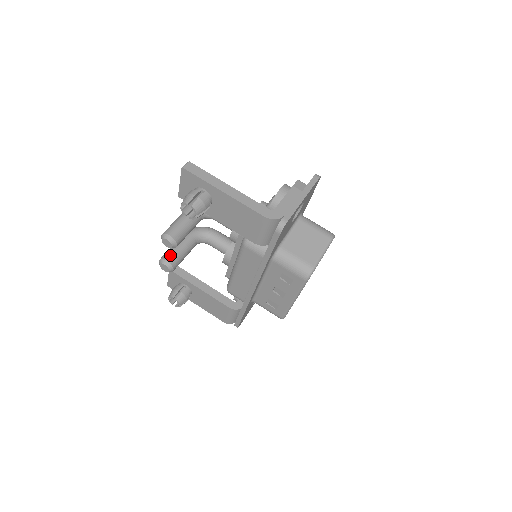
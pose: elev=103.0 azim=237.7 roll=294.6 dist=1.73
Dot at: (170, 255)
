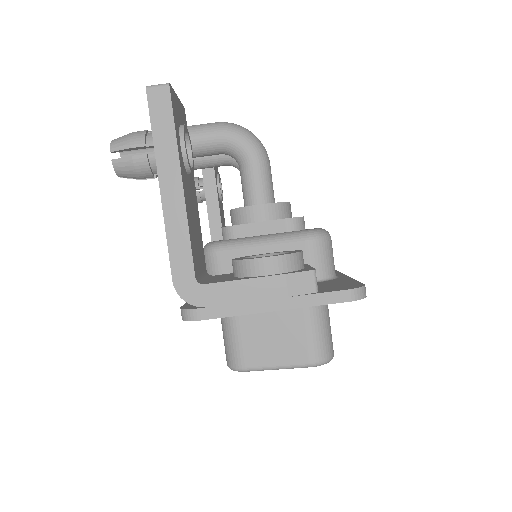
Dot at: occluded
